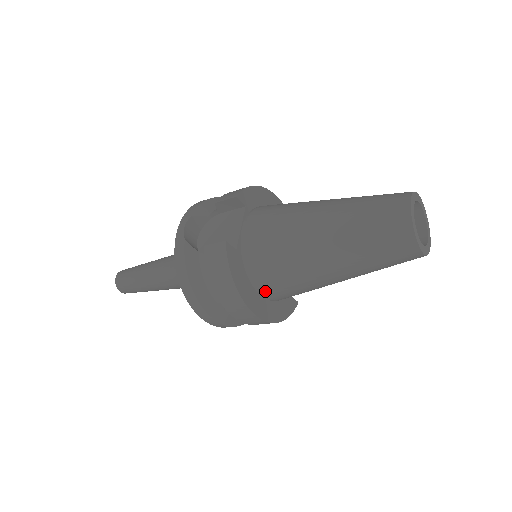
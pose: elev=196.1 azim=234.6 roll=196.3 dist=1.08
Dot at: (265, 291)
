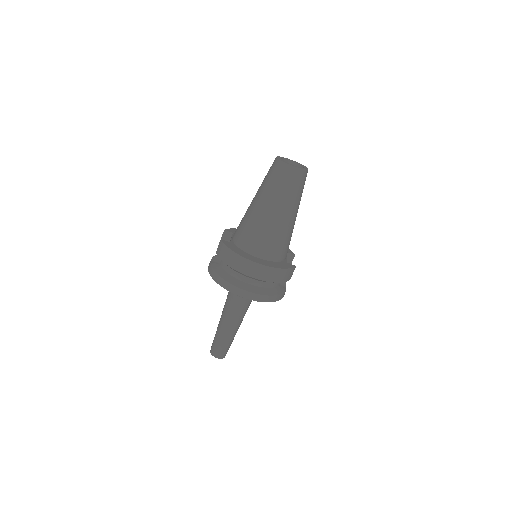
Dot at: (256, 252)
